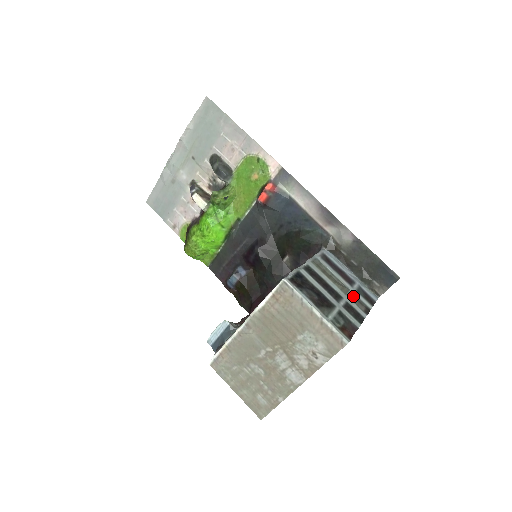
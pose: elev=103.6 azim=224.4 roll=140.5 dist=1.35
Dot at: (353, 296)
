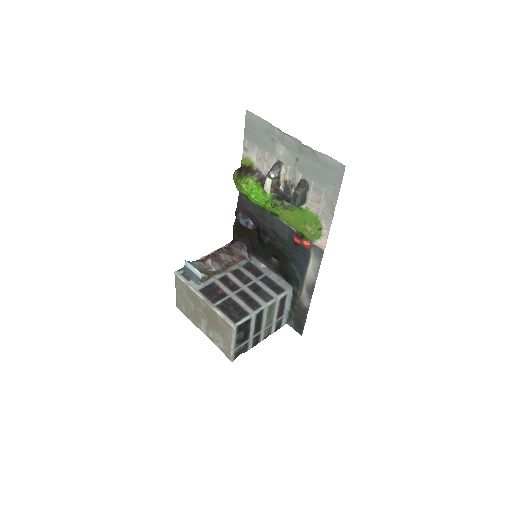
Dot at: (270, 327)
